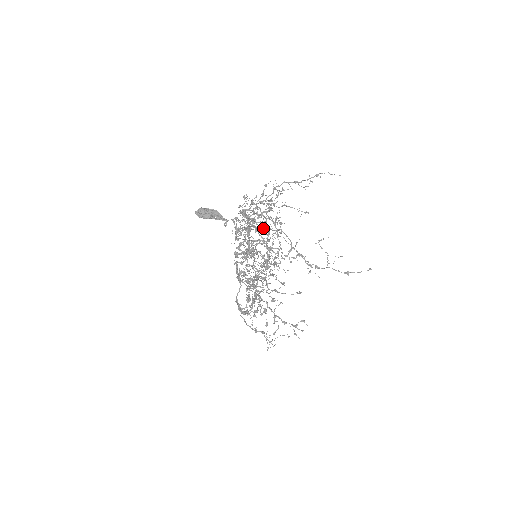
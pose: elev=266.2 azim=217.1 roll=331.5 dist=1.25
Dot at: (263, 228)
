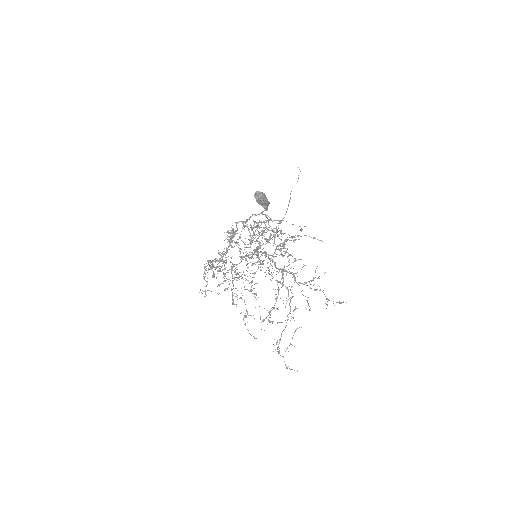
Dot at: occluded
